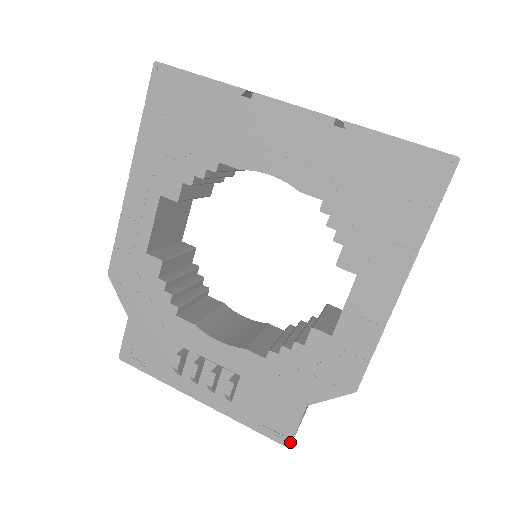
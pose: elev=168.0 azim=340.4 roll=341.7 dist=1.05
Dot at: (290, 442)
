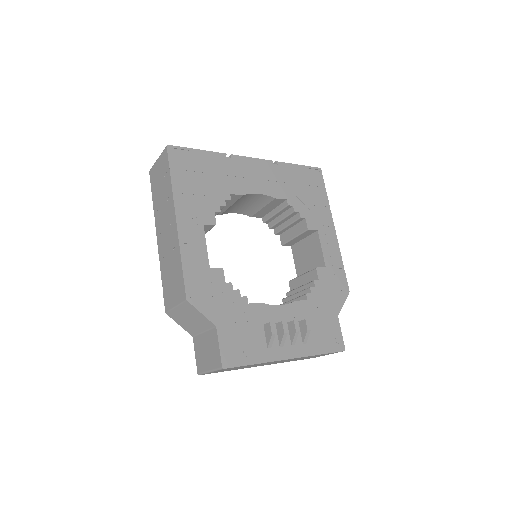
Dot at: (344, 346)
